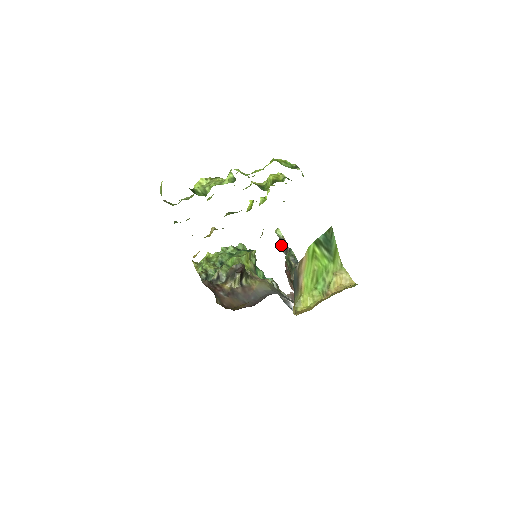
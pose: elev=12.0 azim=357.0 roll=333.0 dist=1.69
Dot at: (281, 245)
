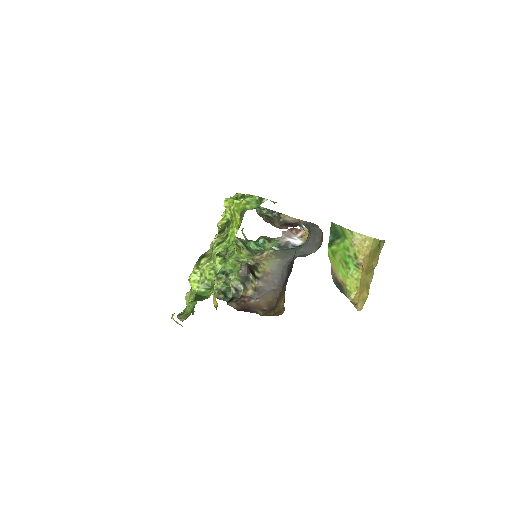
Dot at: occluded
